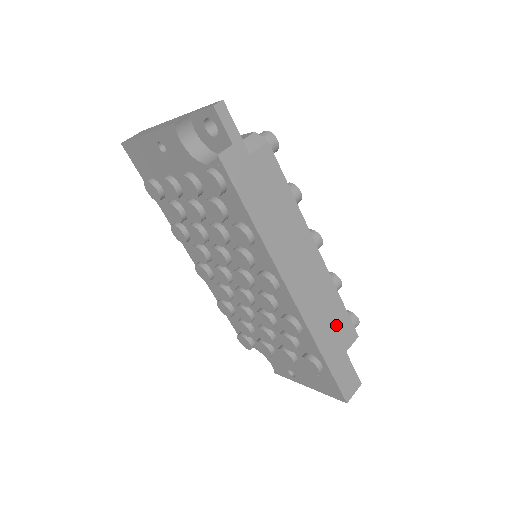
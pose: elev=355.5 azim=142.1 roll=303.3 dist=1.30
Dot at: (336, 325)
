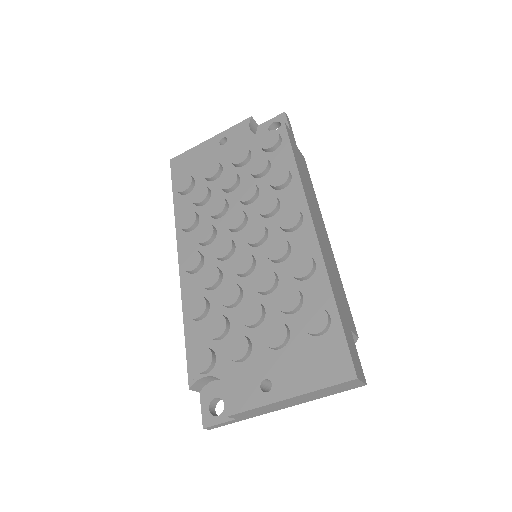
Dot at: (342, 297)
